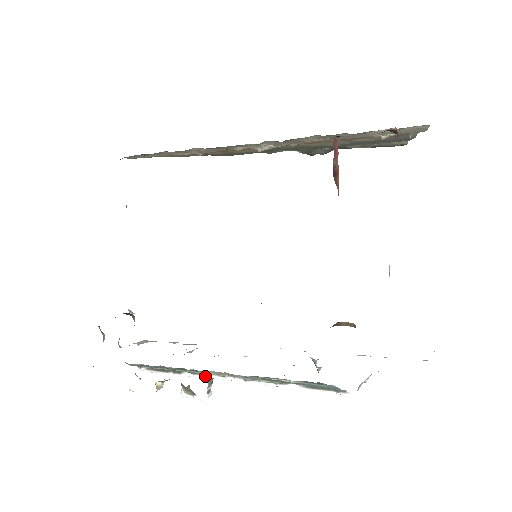
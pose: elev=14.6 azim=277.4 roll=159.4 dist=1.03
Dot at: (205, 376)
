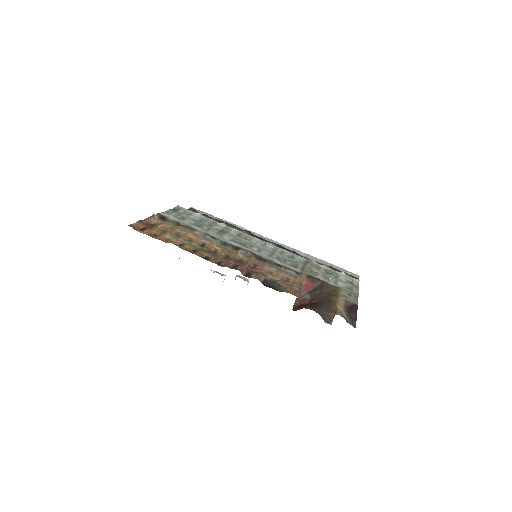
Dot at: occluded
